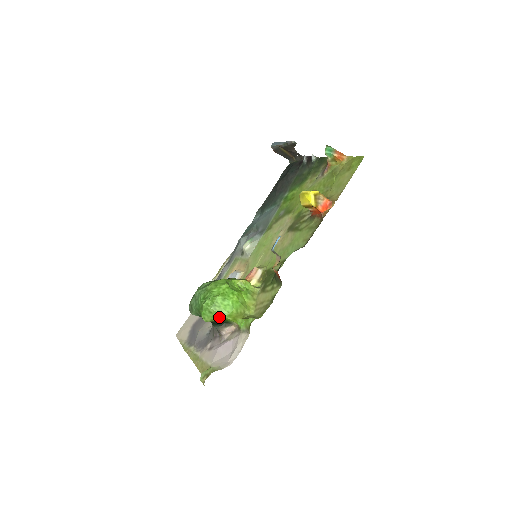
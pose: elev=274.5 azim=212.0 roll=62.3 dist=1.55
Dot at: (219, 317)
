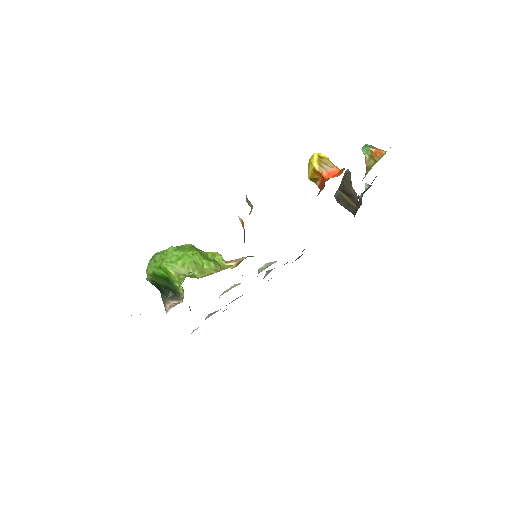
Dot at: (160, 266)
